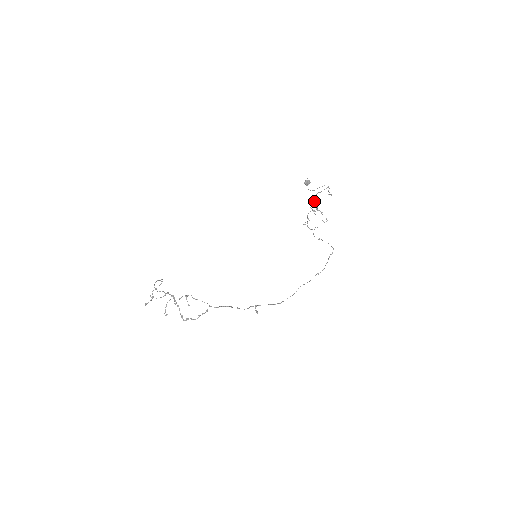
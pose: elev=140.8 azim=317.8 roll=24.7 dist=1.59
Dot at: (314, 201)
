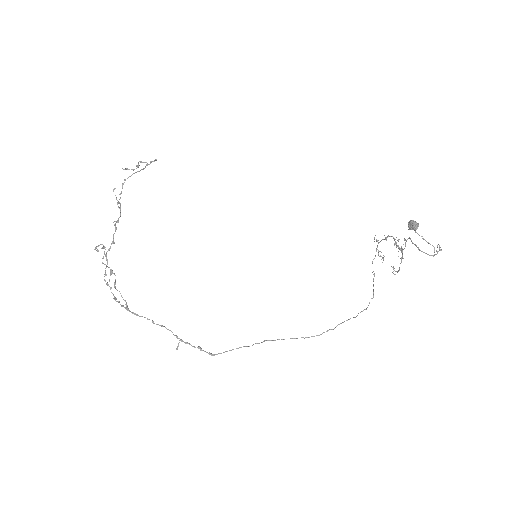
Dot at: (406, 240)
